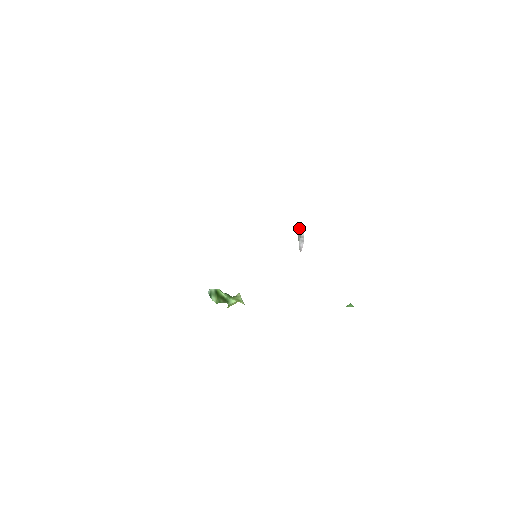
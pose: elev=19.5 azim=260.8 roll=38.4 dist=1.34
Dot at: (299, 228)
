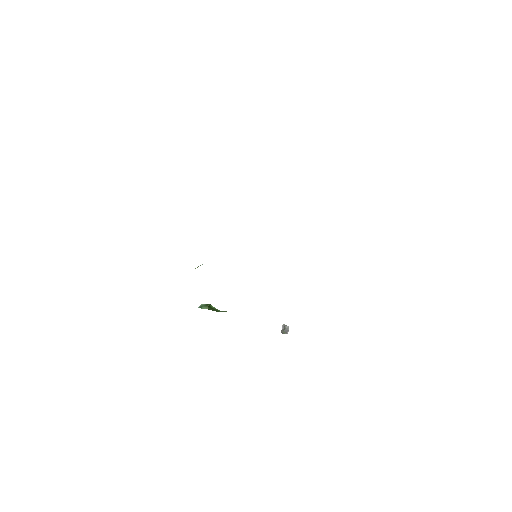
Dot at: (283, 324)
